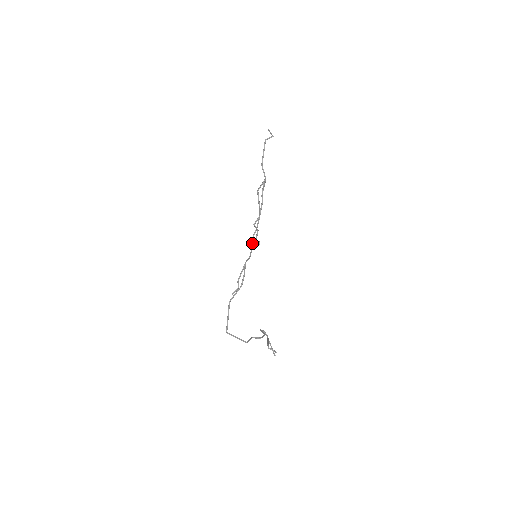
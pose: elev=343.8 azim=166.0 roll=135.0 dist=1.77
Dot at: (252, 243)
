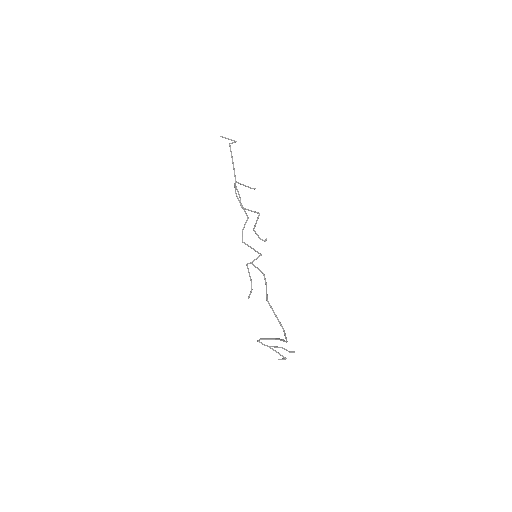
Dot at: (247, 244)
